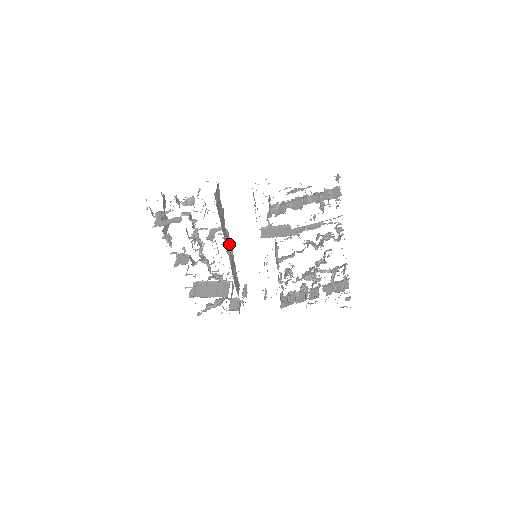
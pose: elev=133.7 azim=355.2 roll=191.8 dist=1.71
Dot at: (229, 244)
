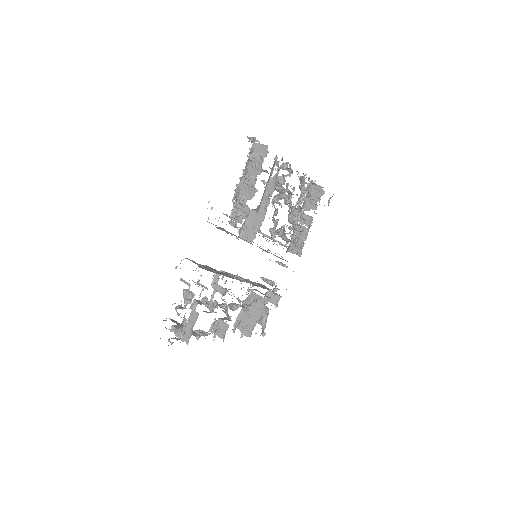
Dot at: (234, 276)
